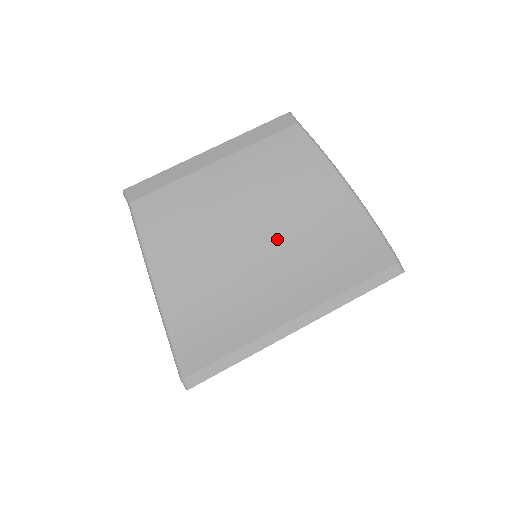
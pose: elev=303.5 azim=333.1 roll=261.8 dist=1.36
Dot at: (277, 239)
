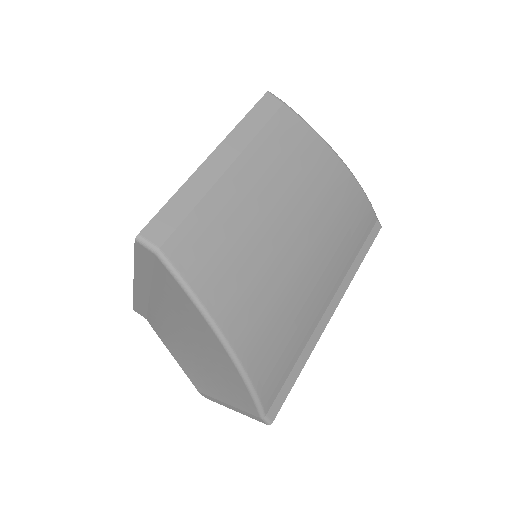
Dot at: (308, 235)
